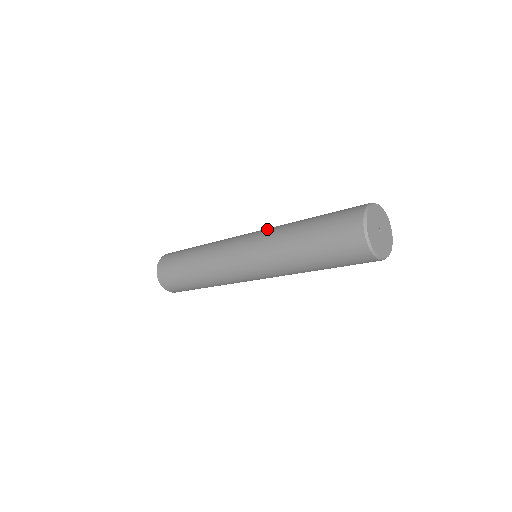
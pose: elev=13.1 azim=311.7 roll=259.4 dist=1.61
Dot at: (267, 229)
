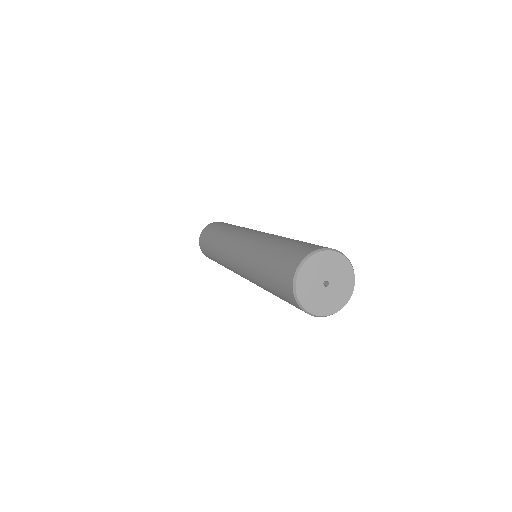
Dot at: (248, 242)
